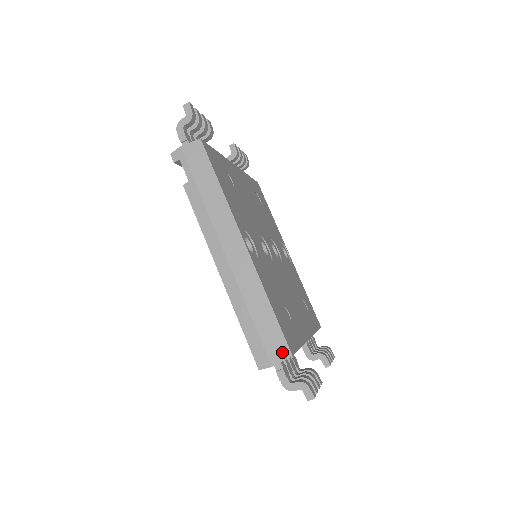
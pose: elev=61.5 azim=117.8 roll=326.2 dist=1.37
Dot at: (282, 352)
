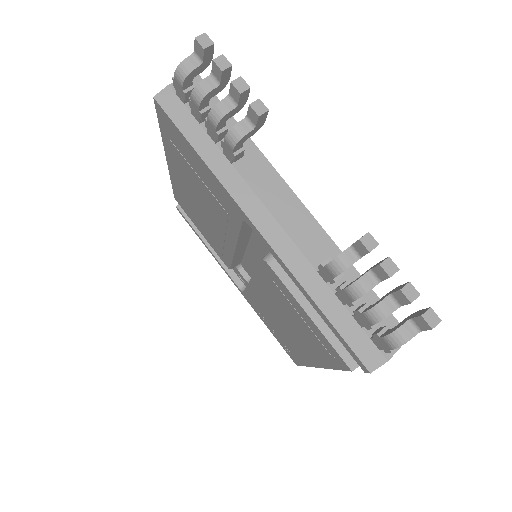
Dot at: occluded
